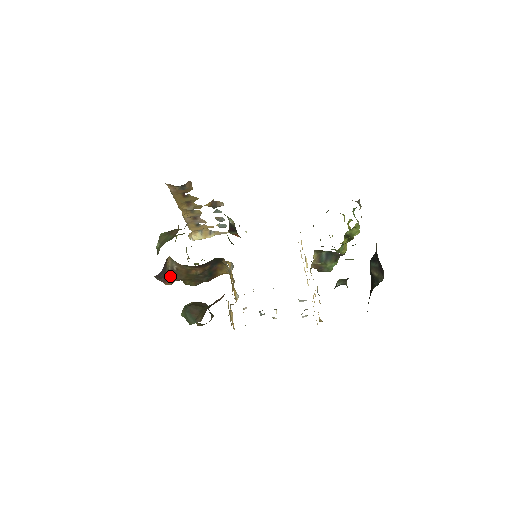
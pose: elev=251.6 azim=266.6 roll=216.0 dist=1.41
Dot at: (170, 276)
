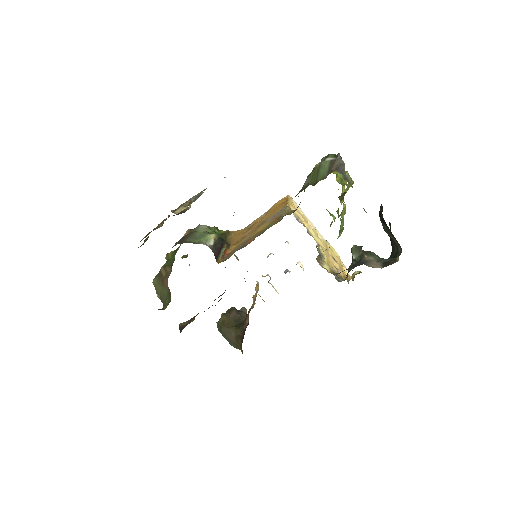
Dot at: (189, 321)
